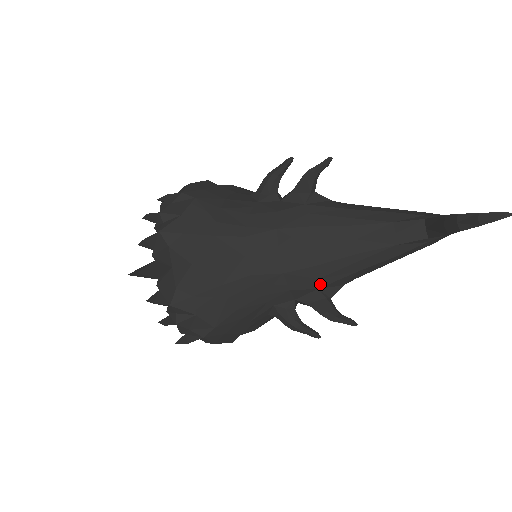
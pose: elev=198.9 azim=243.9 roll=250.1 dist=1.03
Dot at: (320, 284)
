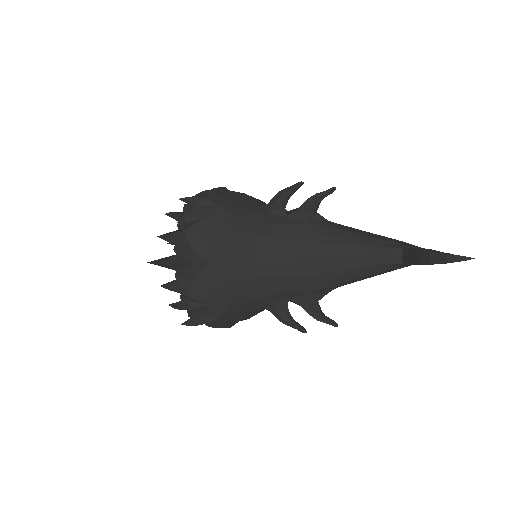
Dot at: (312, 289)
